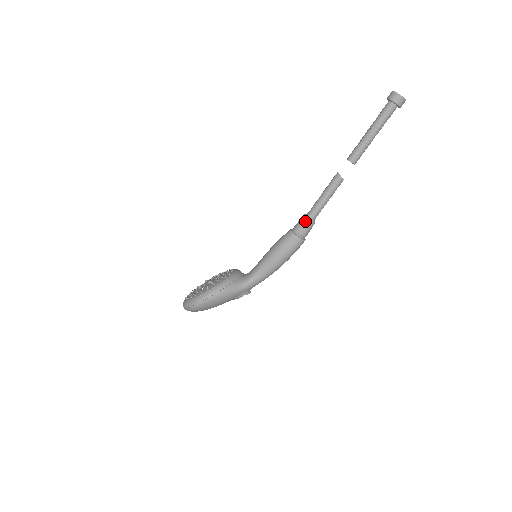
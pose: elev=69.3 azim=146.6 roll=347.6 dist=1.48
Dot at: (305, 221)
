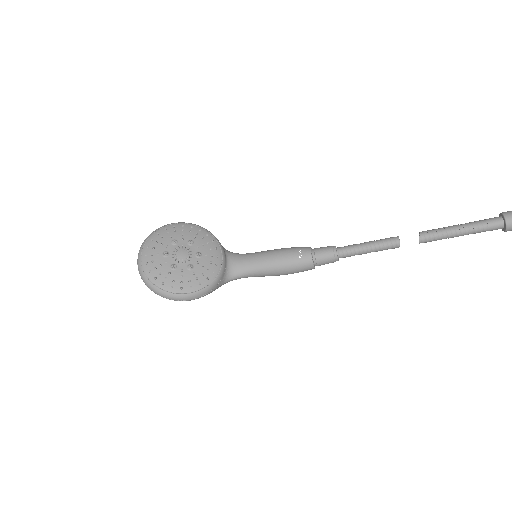
Dot at: (333, 260)
